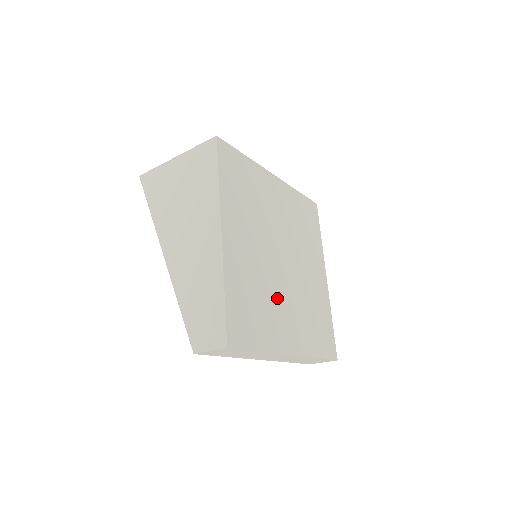
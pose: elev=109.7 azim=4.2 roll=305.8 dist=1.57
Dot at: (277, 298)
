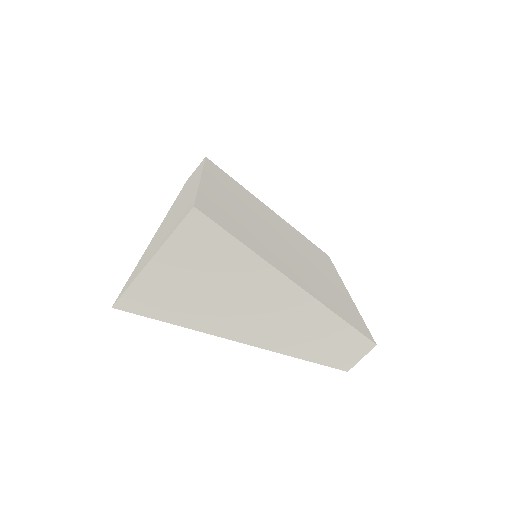
Dot at: (315, 271)
